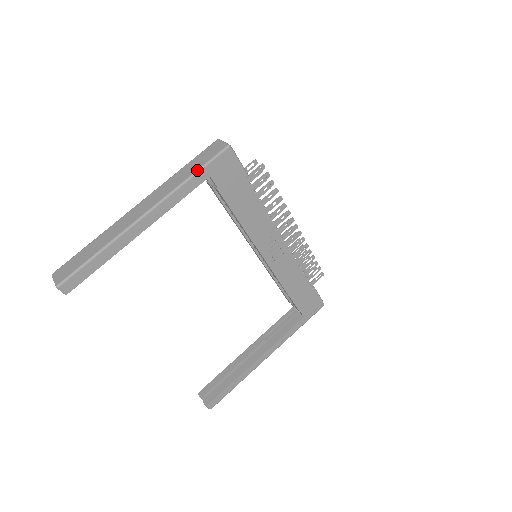
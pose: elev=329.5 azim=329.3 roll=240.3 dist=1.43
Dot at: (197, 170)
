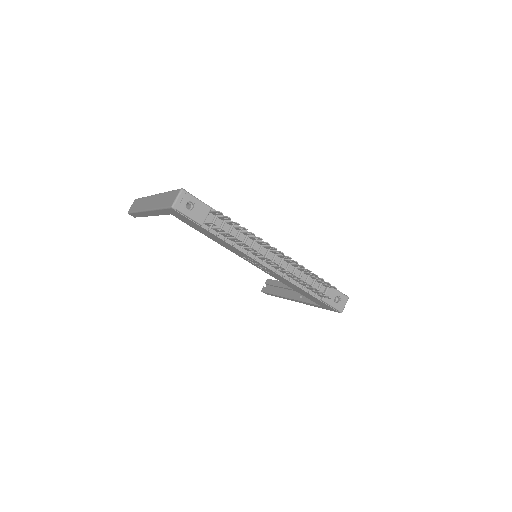
Dot at: (160, 208)
